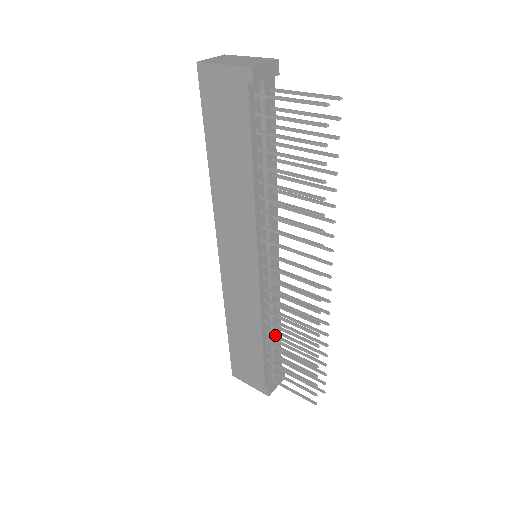
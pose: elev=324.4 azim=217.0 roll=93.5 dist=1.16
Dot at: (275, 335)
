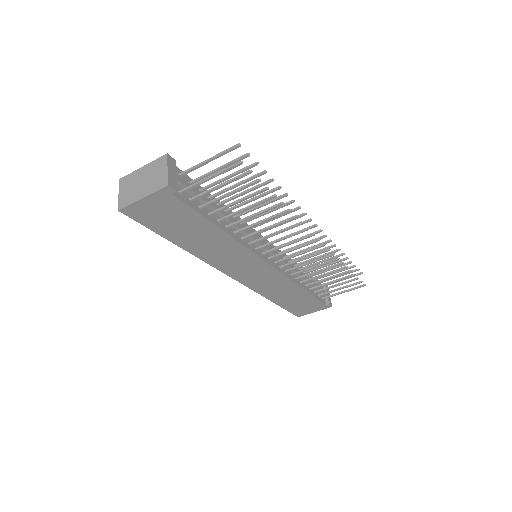
Dot at: (308, 280)
